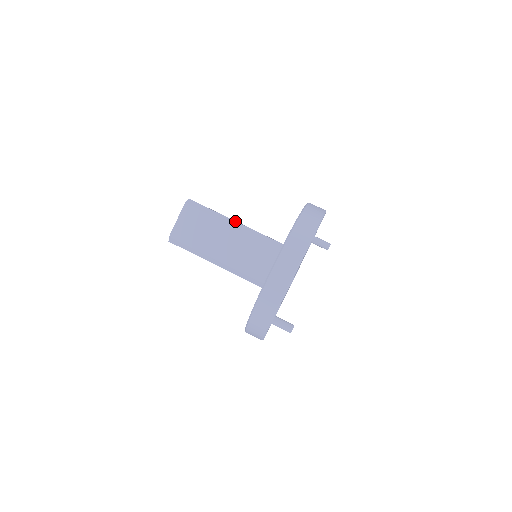
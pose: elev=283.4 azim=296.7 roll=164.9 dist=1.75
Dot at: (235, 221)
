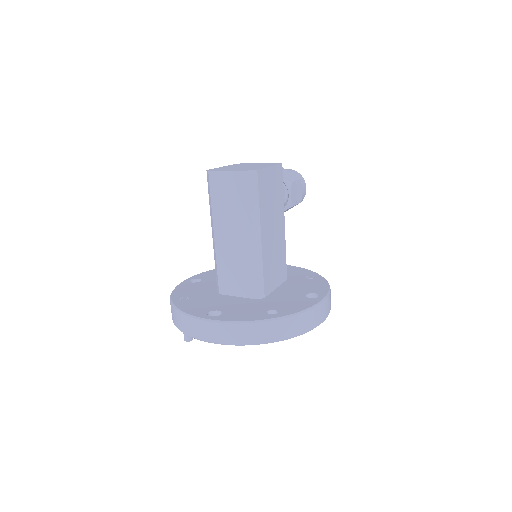
Dot at: (261, 235)
